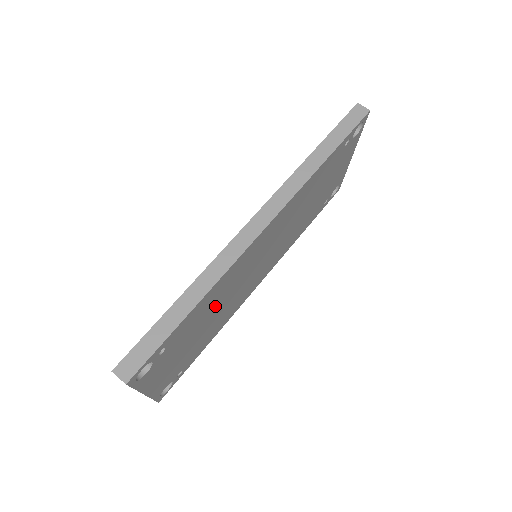
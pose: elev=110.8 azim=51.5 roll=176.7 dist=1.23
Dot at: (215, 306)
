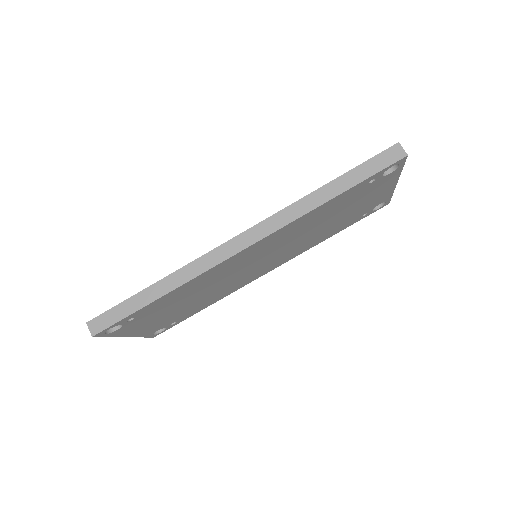
Dot at: (197, 292)
